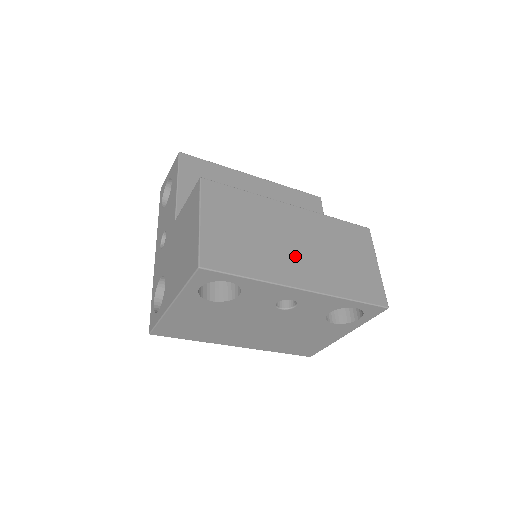
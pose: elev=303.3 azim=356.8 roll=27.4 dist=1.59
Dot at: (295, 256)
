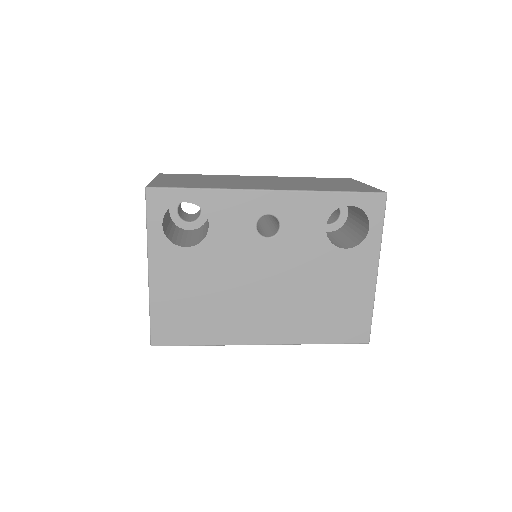
Dot at: (259, 184)
